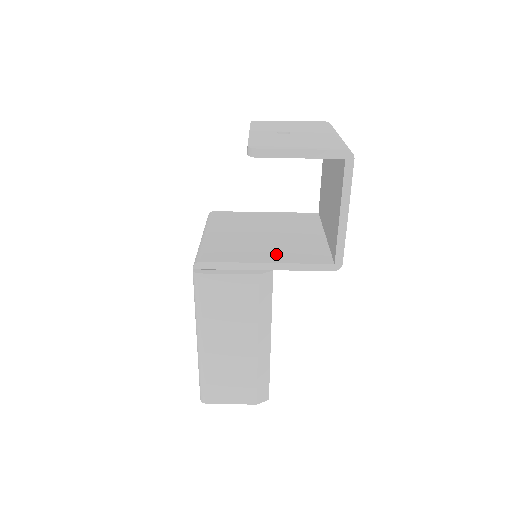
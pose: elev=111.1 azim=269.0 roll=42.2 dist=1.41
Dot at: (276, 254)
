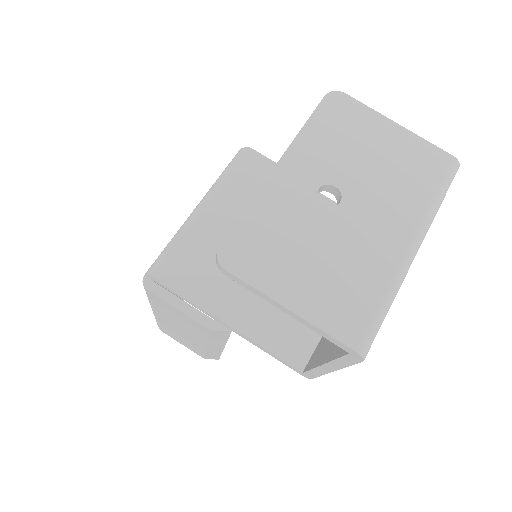
Dot at: (250, 310)
